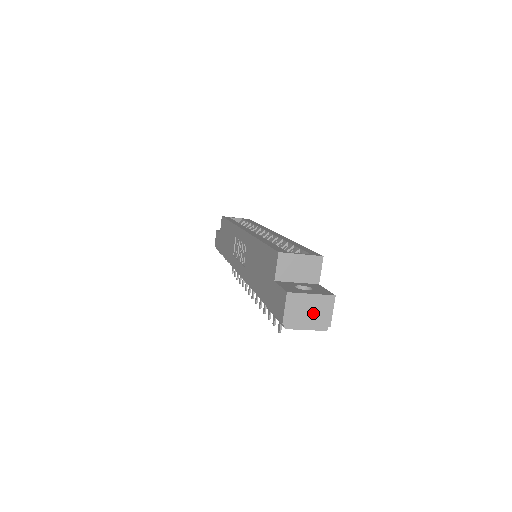
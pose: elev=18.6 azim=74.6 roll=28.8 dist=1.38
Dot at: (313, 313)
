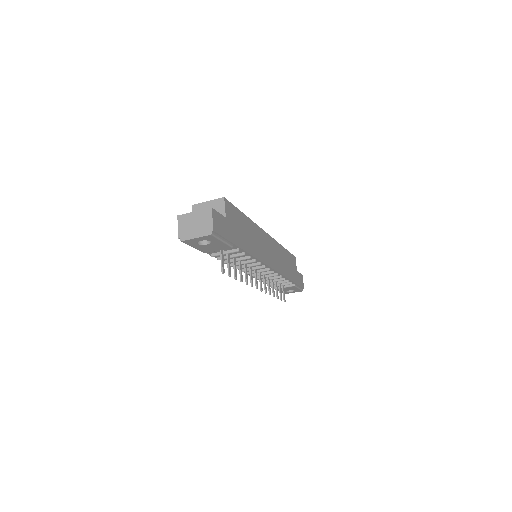
Dot at: (198, 225)
